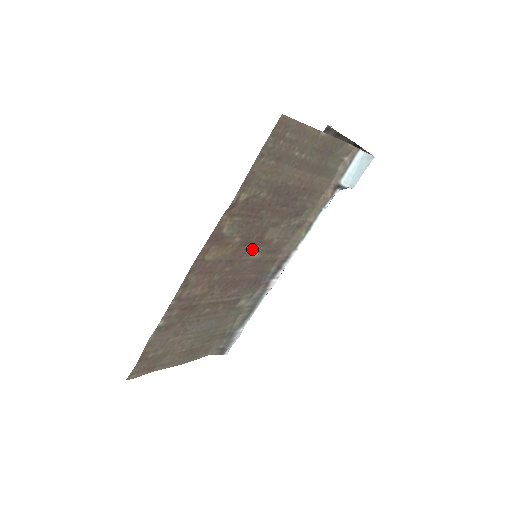
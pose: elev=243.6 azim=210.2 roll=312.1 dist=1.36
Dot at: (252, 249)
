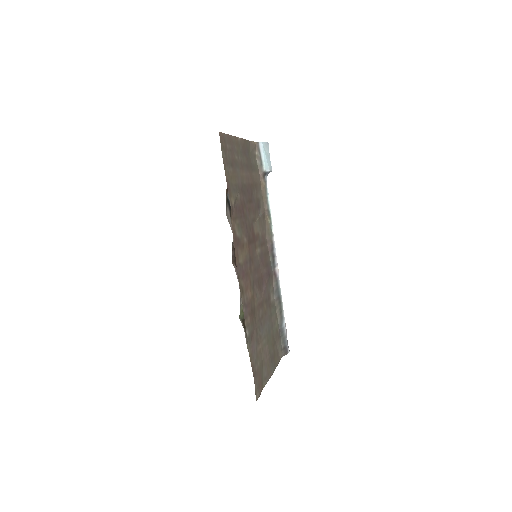
Dot at: (254, 246)
